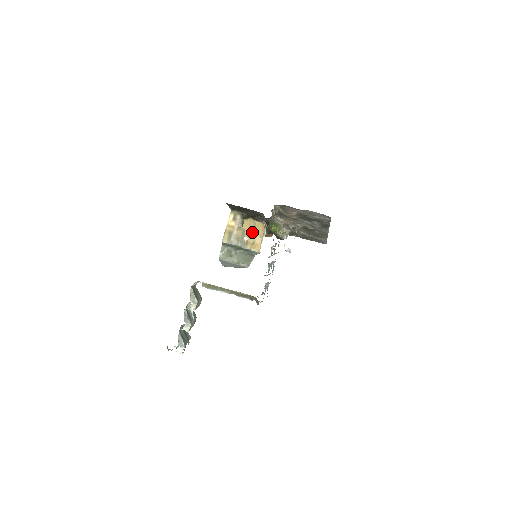
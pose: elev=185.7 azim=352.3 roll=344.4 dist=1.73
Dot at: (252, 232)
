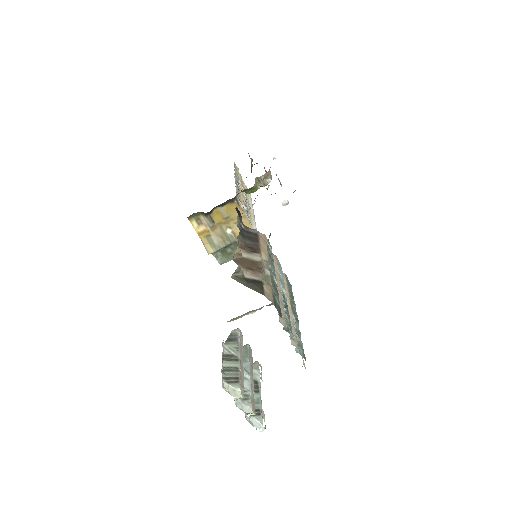
Dot at: (230, 219)
